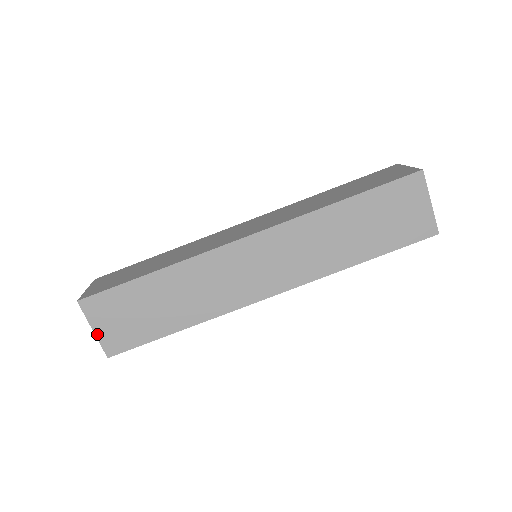
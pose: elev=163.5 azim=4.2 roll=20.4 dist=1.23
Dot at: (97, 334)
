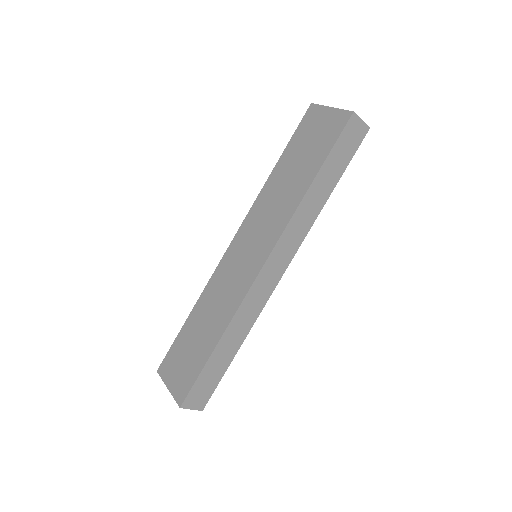
Dot at: (170, 390)
